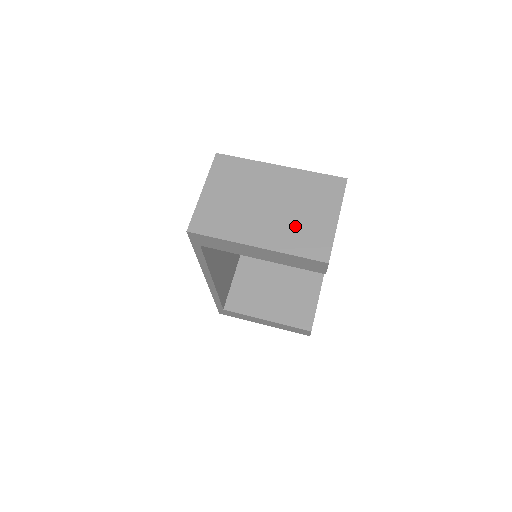
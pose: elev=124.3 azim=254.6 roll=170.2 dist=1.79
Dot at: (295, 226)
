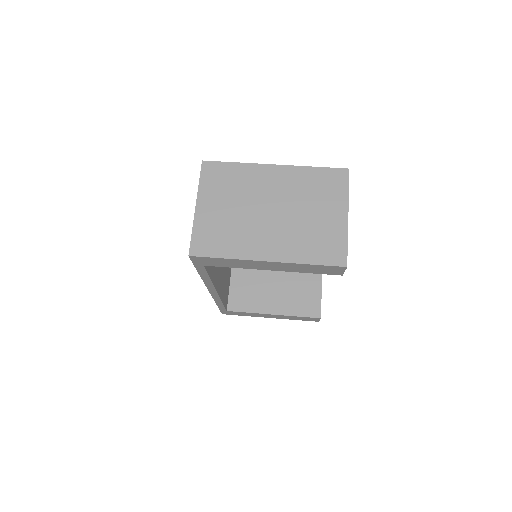
Dot at: (304, 231)
